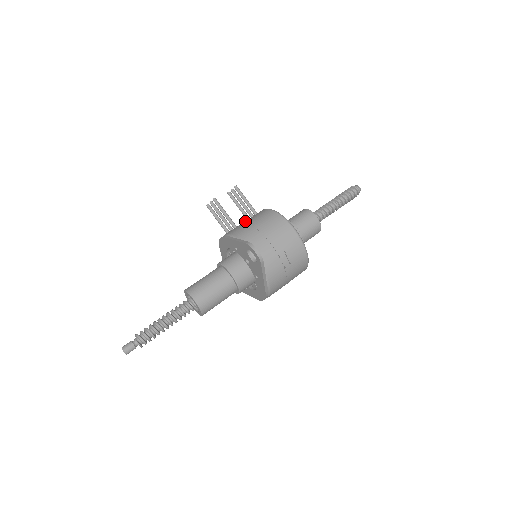
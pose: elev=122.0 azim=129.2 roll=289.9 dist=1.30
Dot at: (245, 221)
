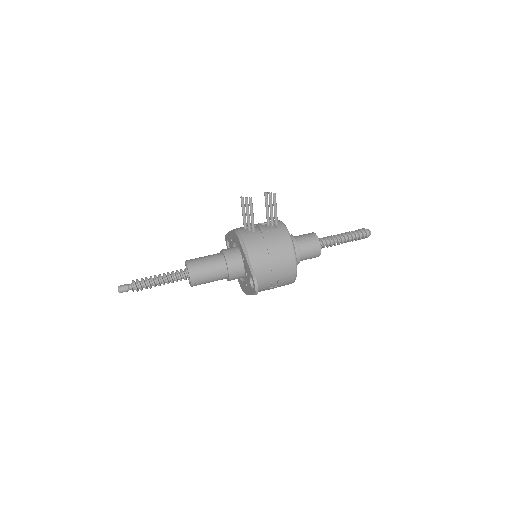
Dot at: (264, 233)
